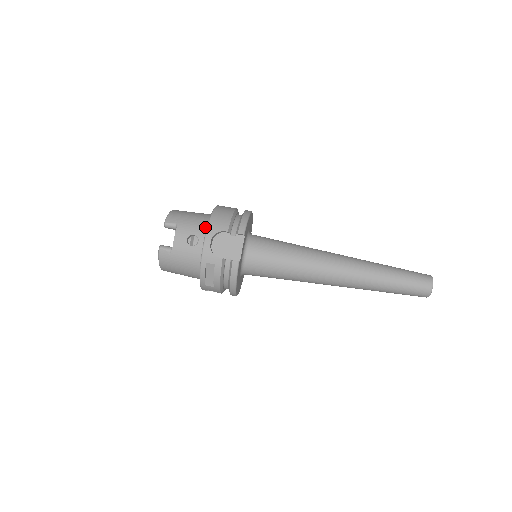
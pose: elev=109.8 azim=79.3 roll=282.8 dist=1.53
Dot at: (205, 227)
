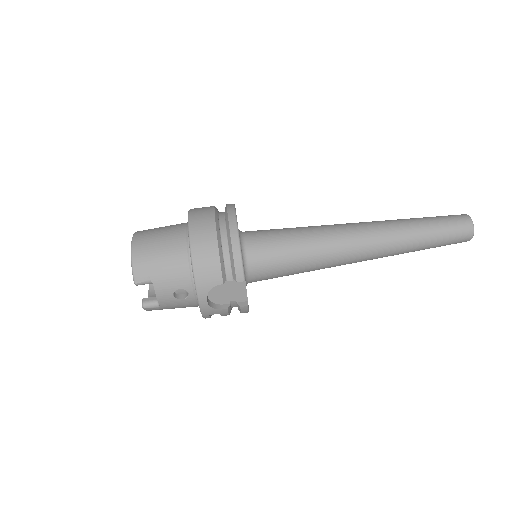
Dot at: (189, 275)
